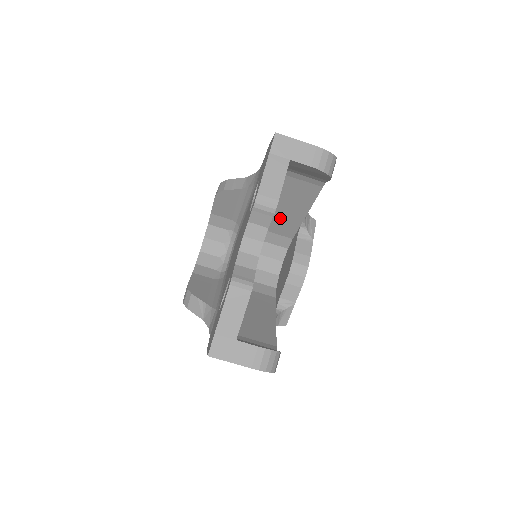
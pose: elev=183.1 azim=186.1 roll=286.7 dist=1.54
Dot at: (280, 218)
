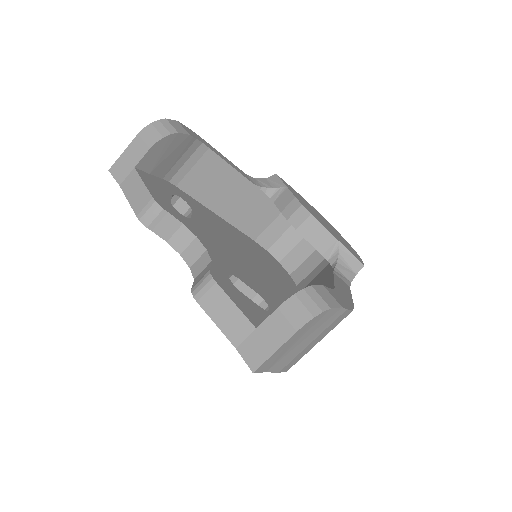
Dot at: (246, 211)
